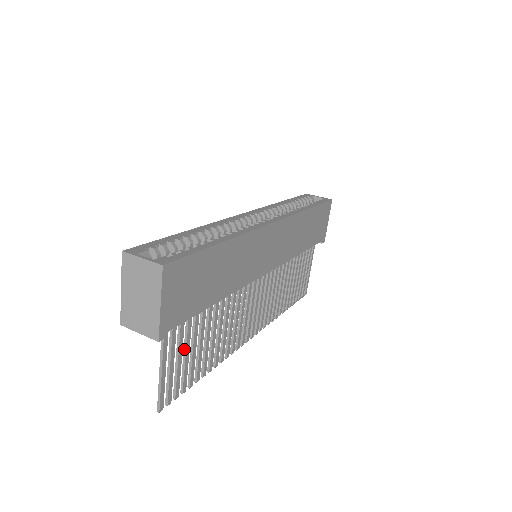
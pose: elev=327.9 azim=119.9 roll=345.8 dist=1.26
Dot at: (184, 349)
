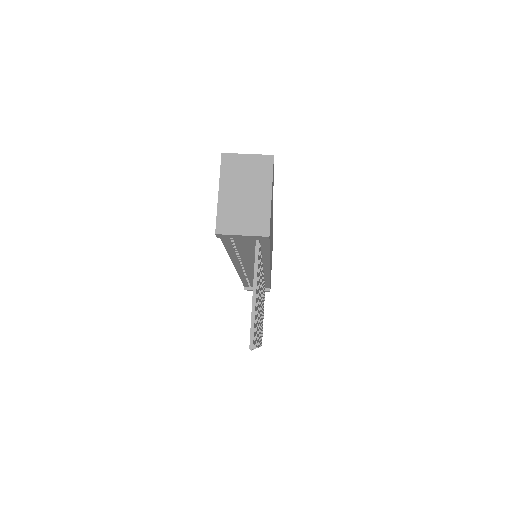
Dot at: occluded
